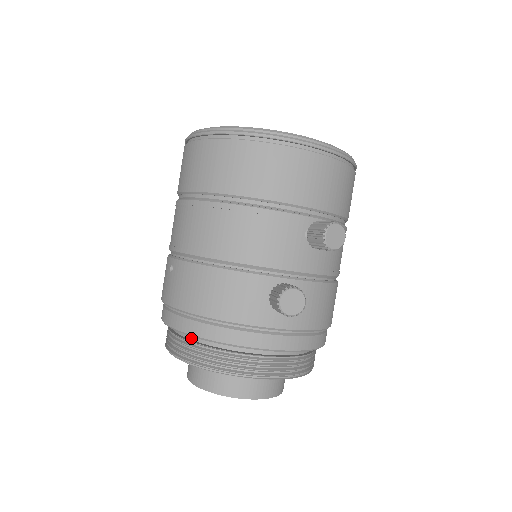
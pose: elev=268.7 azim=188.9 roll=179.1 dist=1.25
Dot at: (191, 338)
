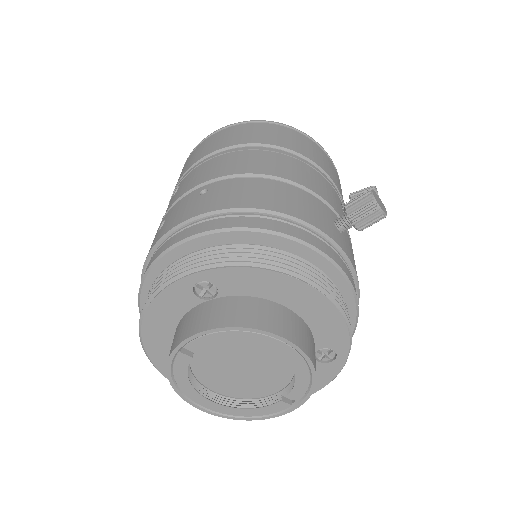
Dot at: (236, 247)
